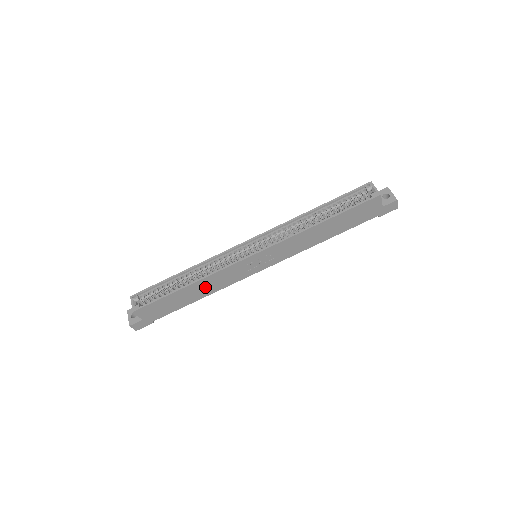
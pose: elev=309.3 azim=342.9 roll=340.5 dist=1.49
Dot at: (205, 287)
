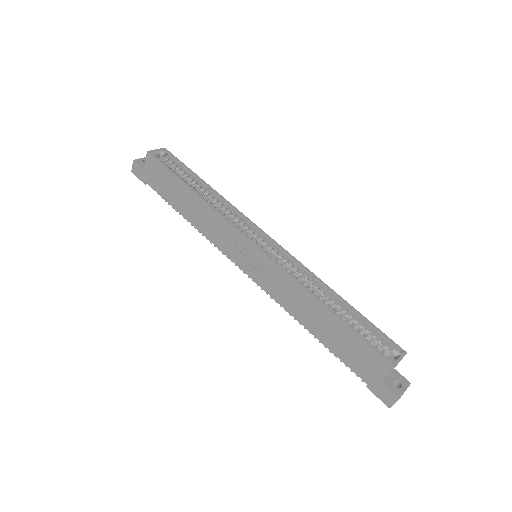
Dot at: (200, 214)
